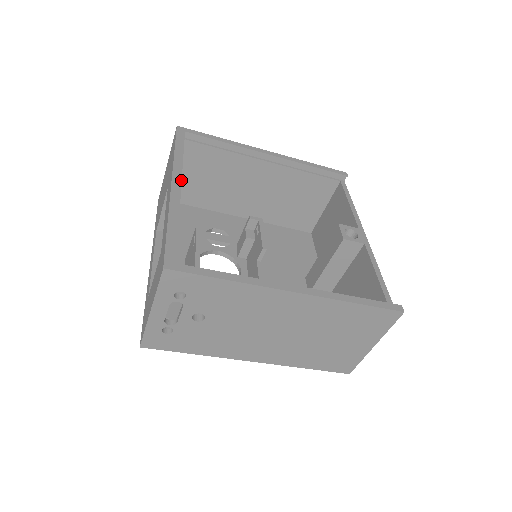
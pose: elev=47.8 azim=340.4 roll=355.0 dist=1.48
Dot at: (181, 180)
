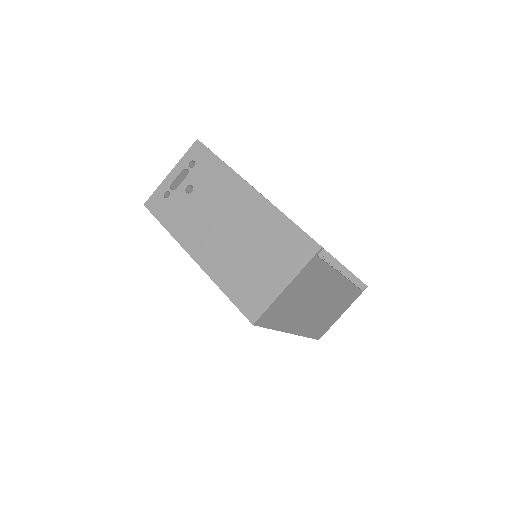
Dot at: occluded
